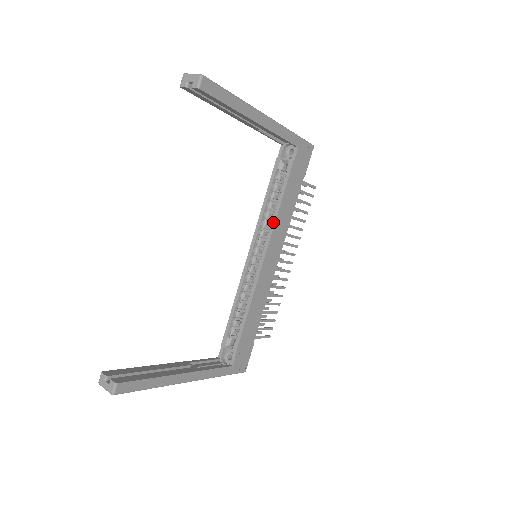
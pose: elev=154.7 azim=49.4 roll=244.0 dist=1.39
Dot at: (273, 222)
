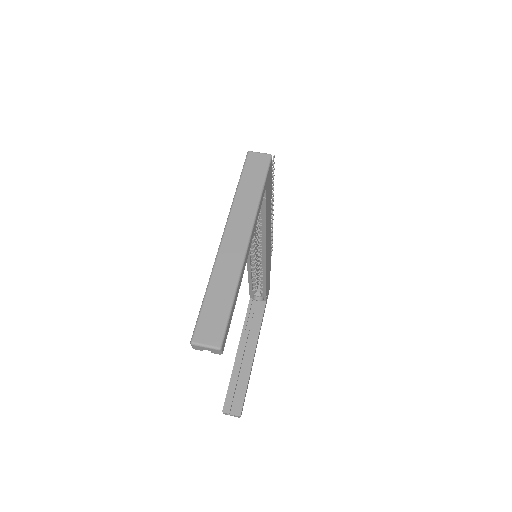
Dot at: (263, 238)
